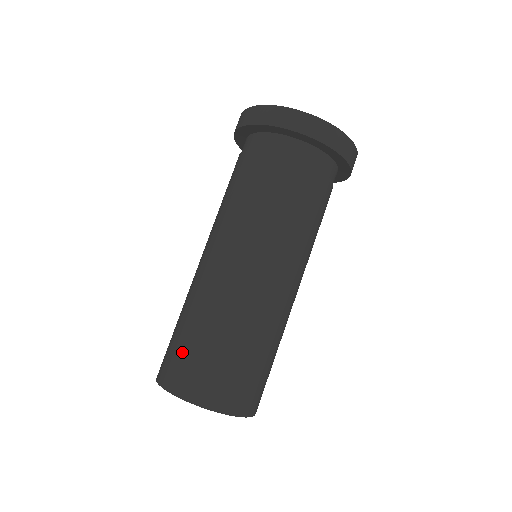
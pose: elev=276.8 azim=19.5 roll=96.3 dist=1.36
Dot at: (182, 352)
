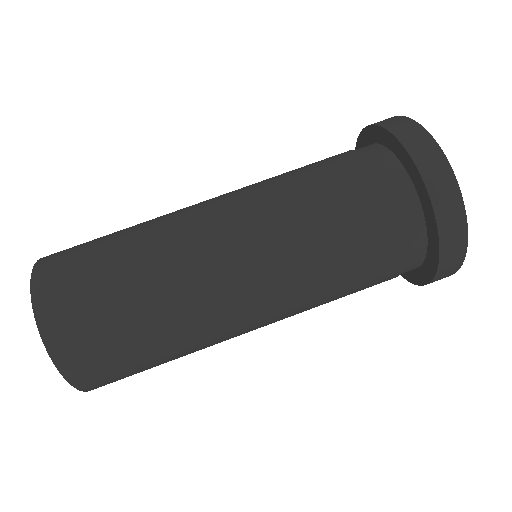
Dot at: (85, 263)
